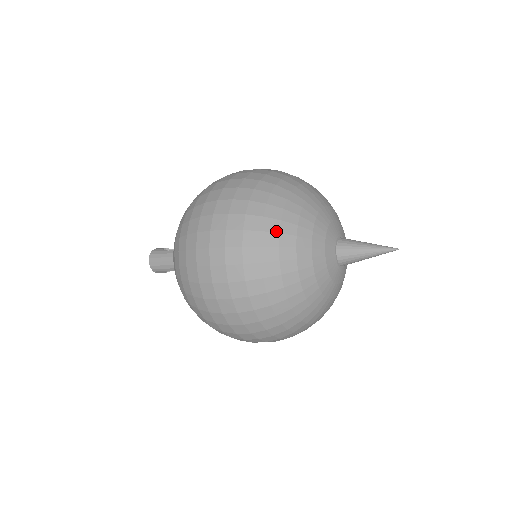
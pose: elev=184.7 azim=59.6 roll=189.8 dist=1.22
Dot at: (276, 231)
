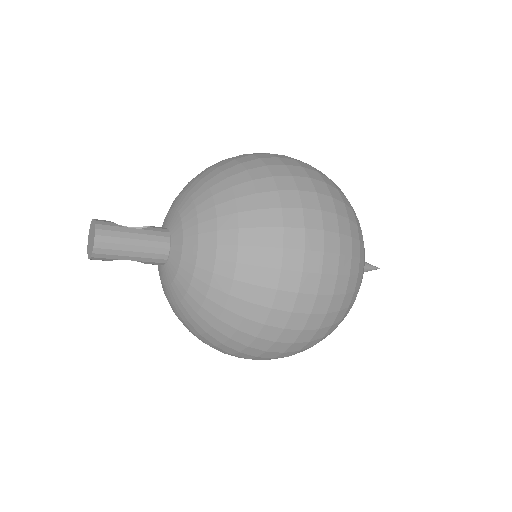
Dot at: (363, 242)
